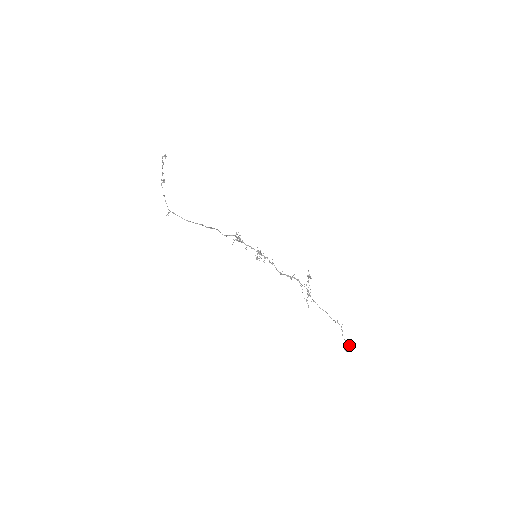
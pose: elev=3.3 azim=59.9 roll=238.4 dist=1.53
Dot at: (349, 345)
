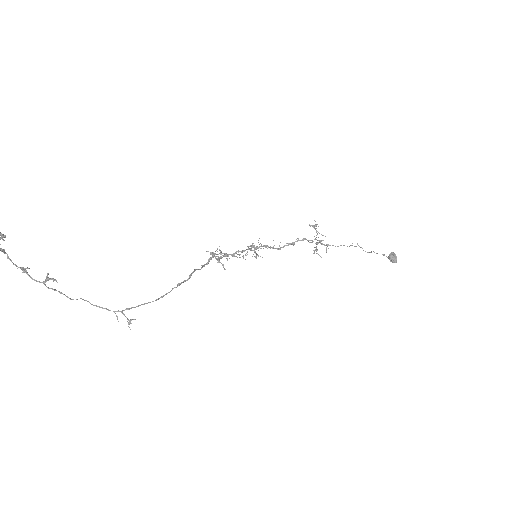
Dot at: (396, 256)
